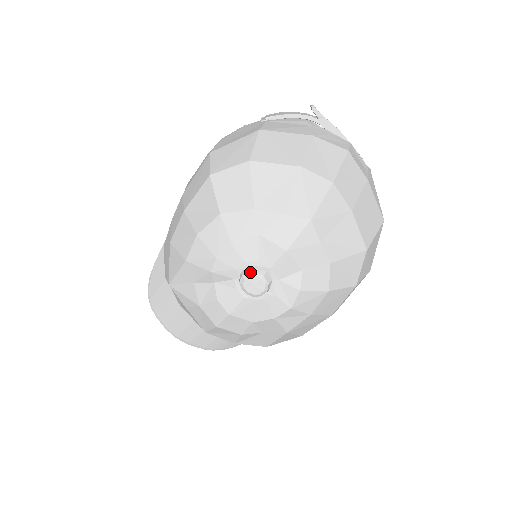
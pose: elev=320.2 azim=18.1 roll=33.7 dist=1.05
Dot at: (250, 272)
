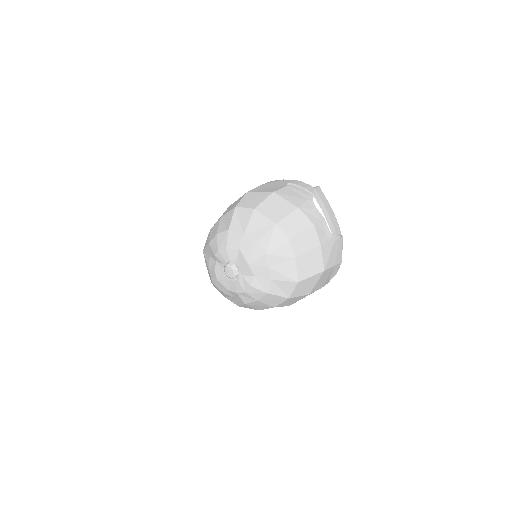
Dot at: (229, 265)
